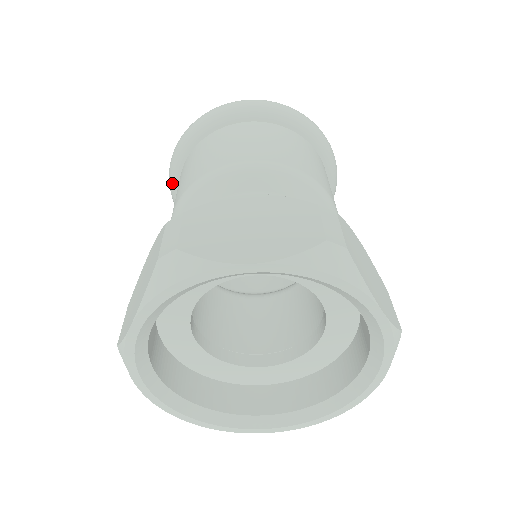
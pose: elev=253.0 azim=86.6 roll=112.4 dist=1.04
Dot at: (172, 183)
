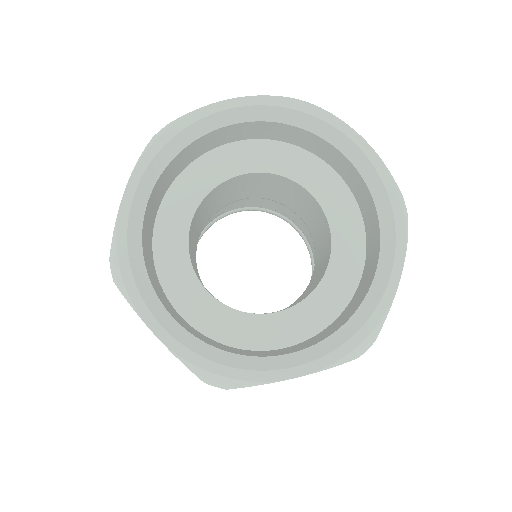
Dot at: occluded
